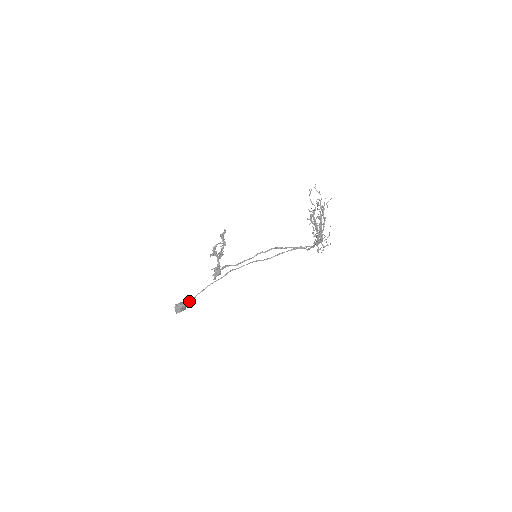
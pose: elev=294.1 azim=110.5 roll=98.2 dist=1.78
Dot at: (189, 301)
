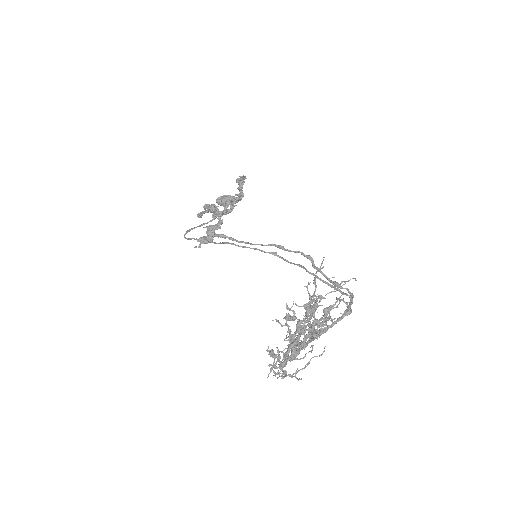
Dot at: (185, 238)
